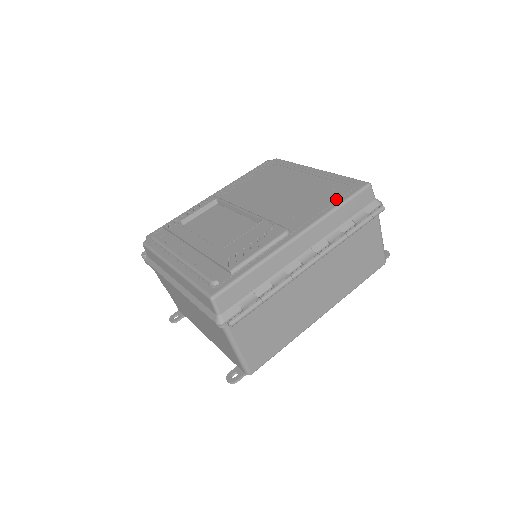
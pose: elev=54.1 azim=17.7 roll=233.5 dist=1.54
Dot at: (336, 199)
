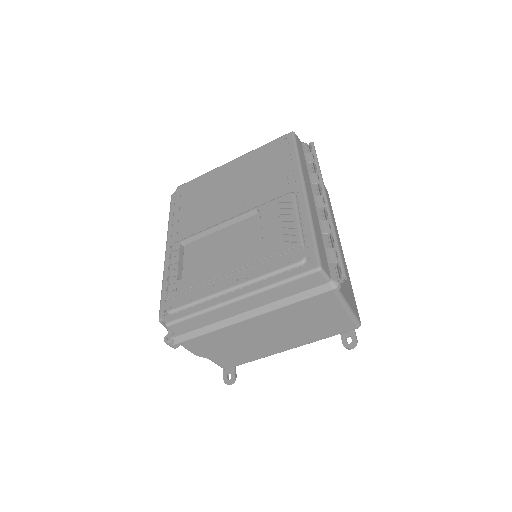
Dot at: (288, 155)
